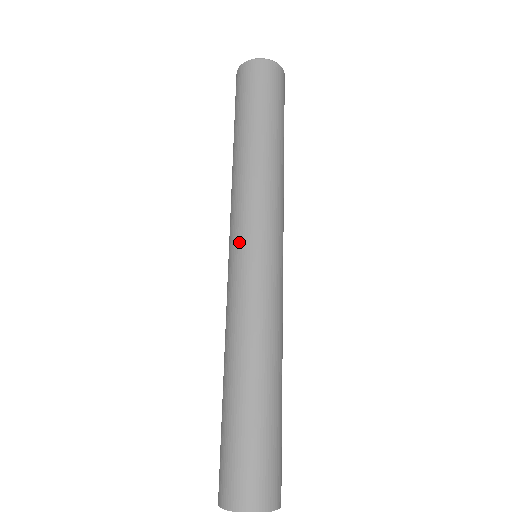
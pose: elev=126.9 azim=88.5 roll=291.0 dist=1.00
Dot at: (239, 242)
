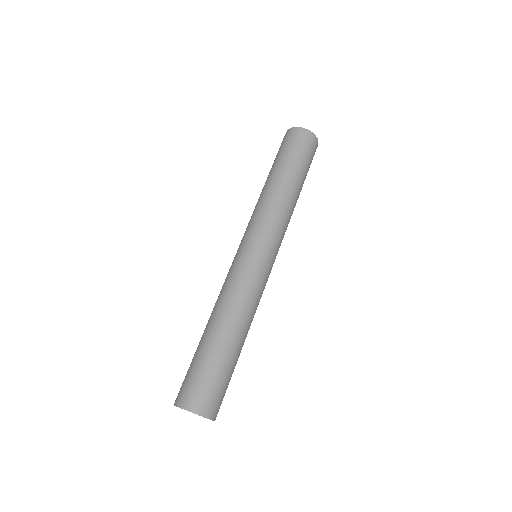
Dot at: (242, 242)
